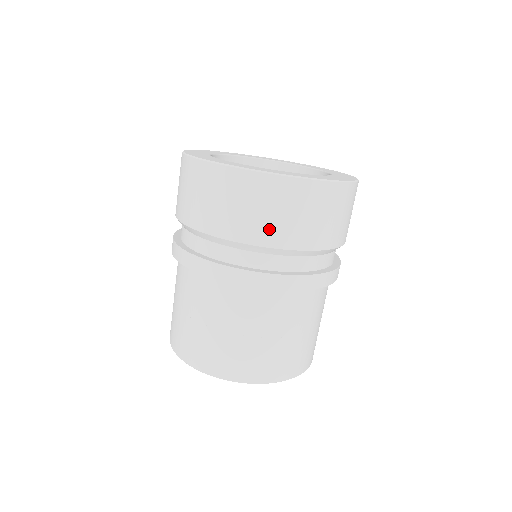
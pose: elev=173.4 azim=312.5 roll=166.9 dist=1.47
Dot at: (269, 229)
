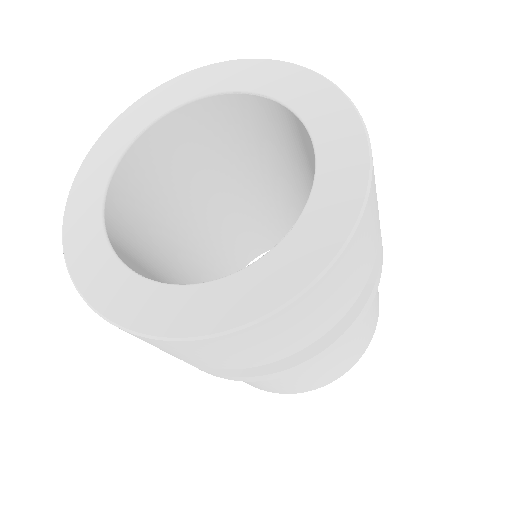
Dot at: (363, 273)
